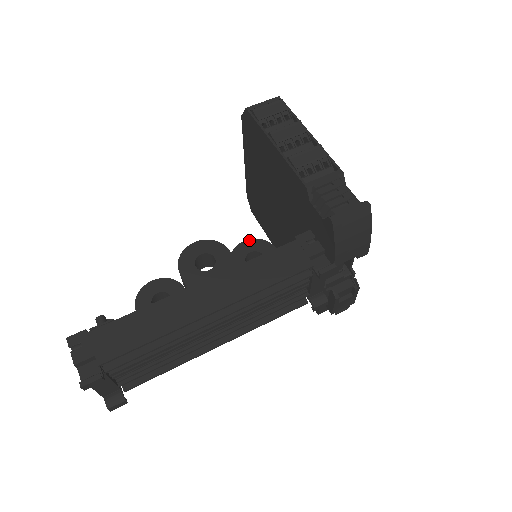
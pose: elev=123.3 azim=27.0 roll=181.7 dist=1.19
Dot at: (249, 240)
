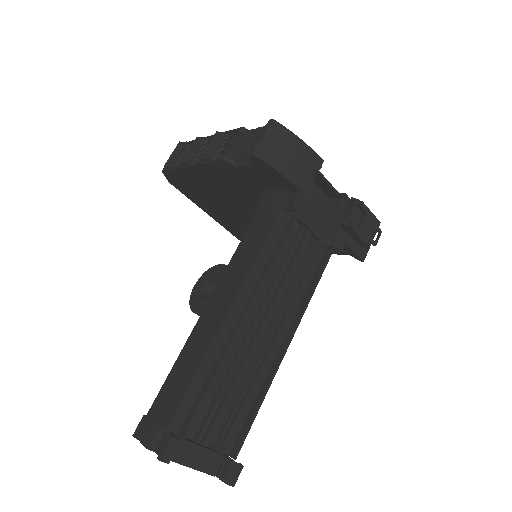
Dot at: occluded
